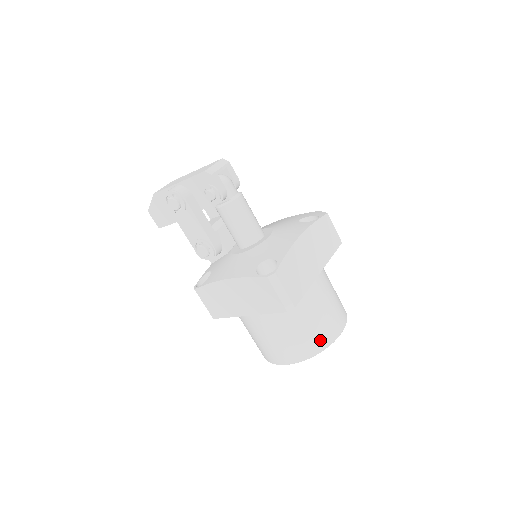
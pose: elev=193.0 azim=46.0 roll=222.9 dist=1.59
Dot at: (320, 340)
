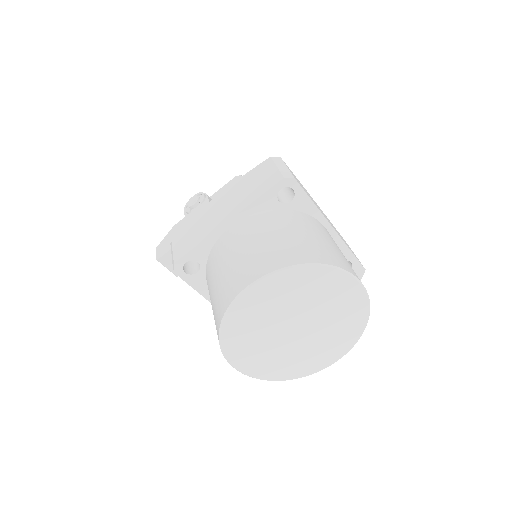
Dot at: (322, 254)
